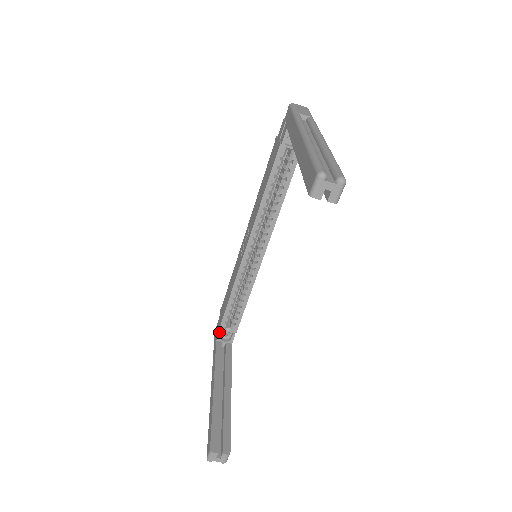
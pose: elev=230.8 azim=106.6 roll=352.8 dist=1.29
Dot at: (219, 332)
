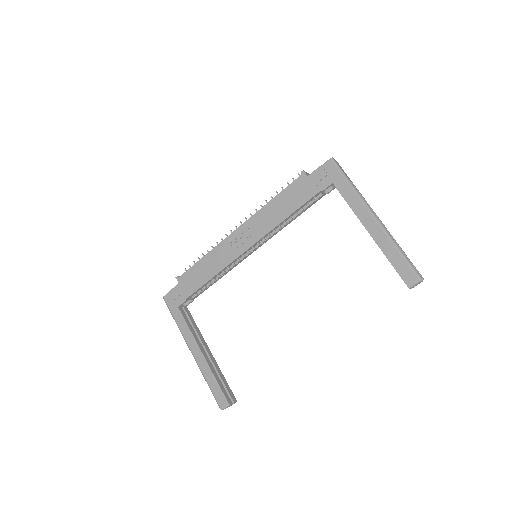
Dot at: (185, 301)
